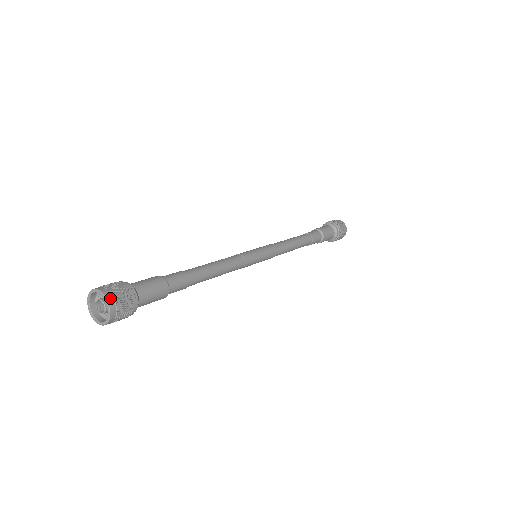
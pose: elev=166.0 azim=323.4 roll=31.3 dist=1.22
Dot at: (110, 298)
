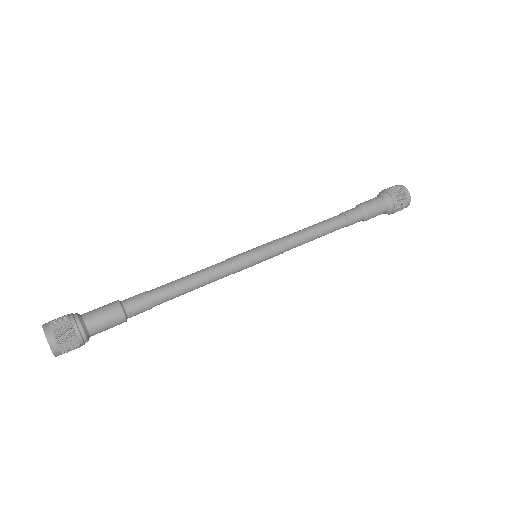
Dot at: (53, 344)
